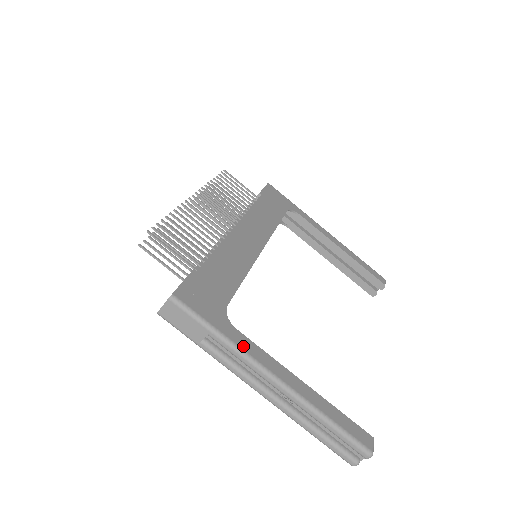
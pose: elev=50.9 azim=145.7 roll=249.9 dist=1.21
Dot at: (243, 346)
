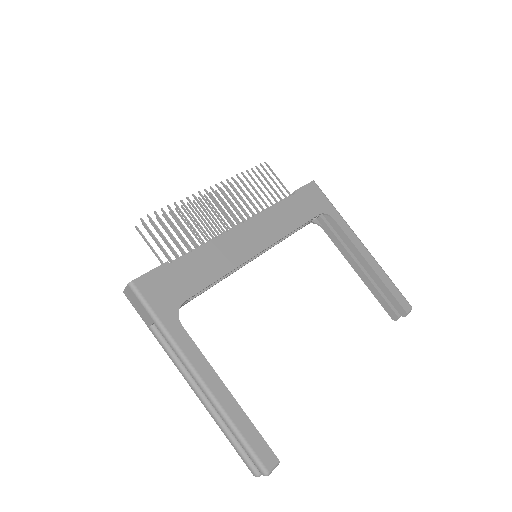
Dot at: (180, 342)
